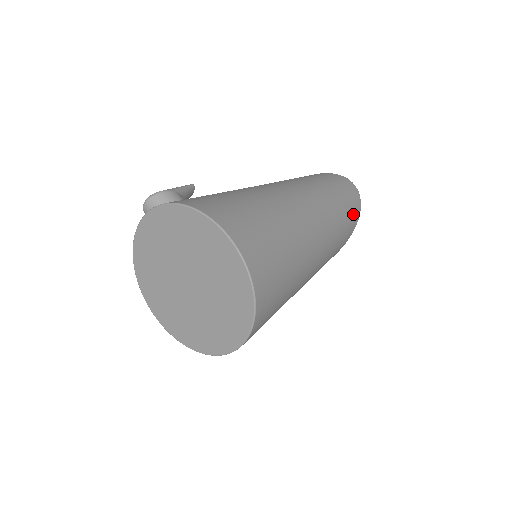
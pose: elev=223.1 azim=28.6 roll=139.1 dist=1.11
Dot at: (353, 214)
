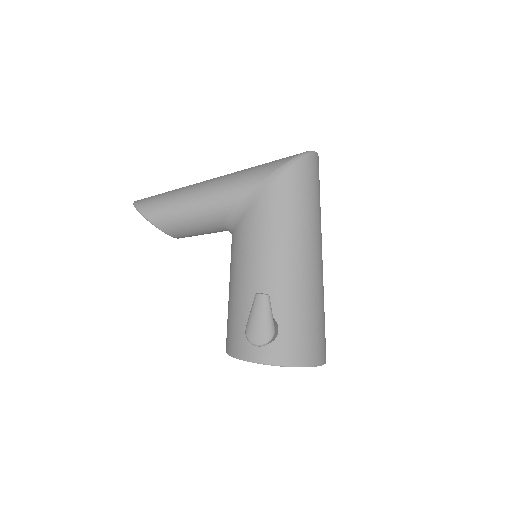
Dot at: occluded
